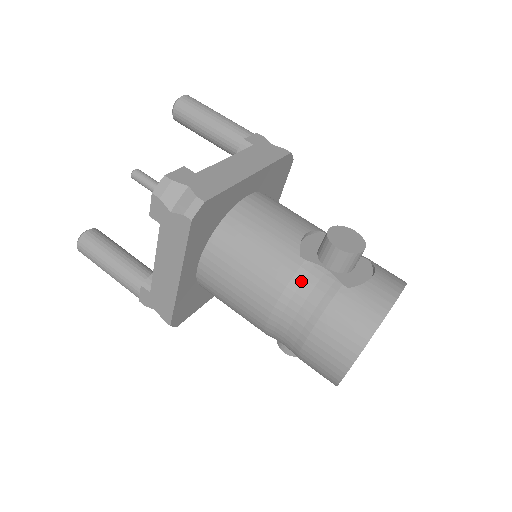
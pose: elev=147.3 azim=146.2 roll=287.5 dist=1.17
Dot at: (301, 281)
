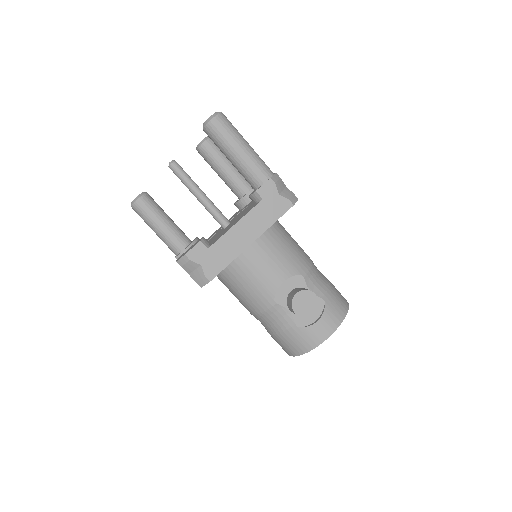
Dot at: (271, 313)
